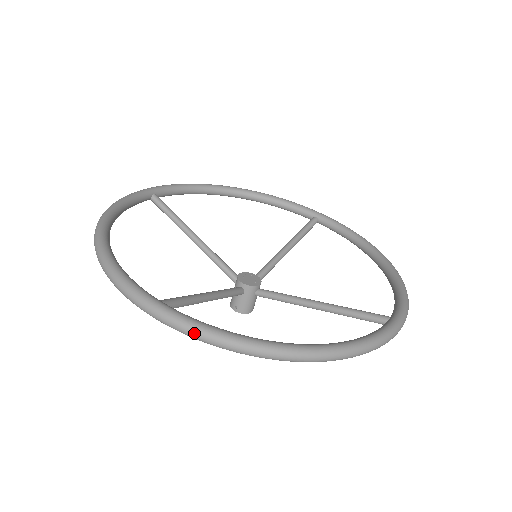
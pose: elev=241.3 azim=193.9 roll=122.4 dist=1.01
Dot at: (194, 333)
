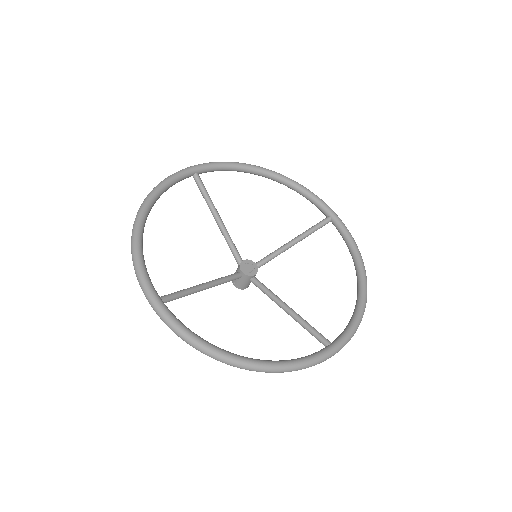
Dot at: (175, 332)
